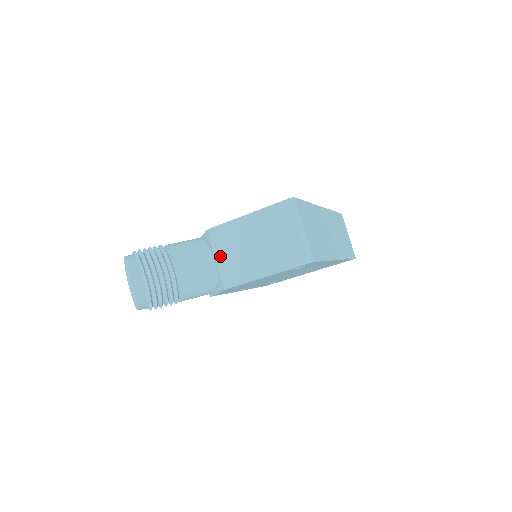
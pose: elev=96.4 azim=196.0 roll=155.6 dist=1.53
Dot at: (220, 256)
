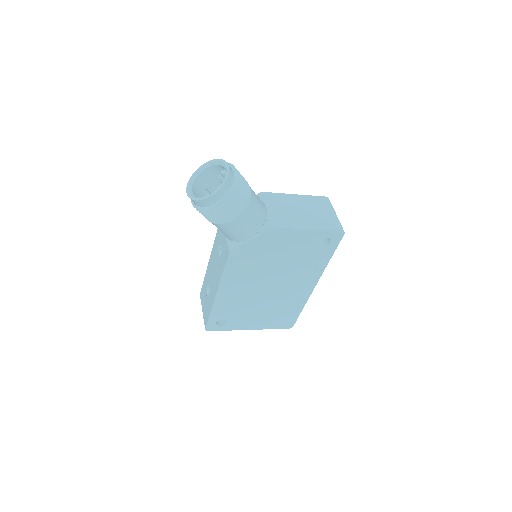
Dot at: (271, 208)
